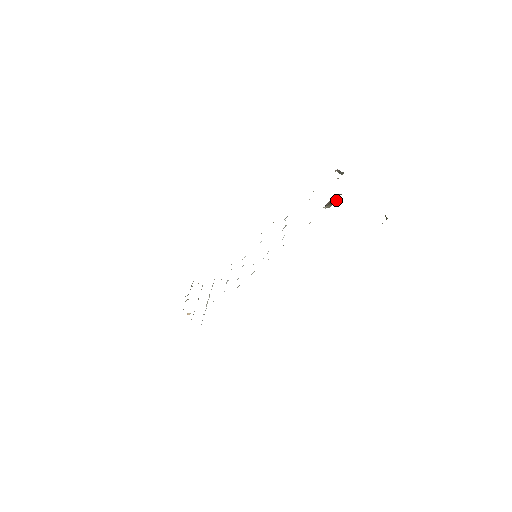
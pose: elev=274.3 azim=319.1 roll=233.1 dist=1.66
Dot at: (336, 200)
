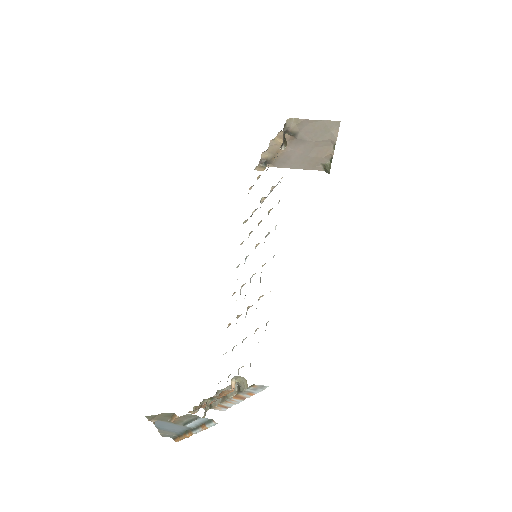
Dot at: (285, 140)
